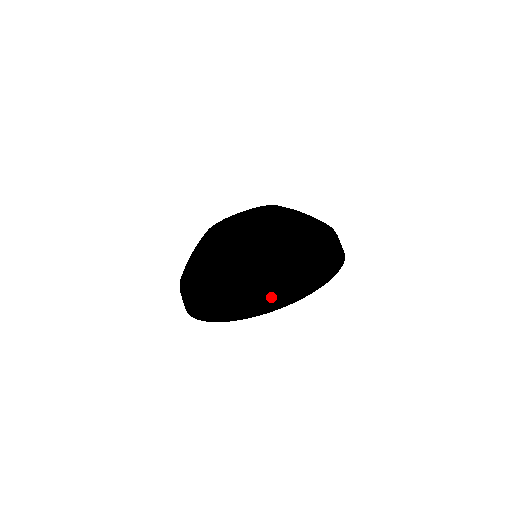
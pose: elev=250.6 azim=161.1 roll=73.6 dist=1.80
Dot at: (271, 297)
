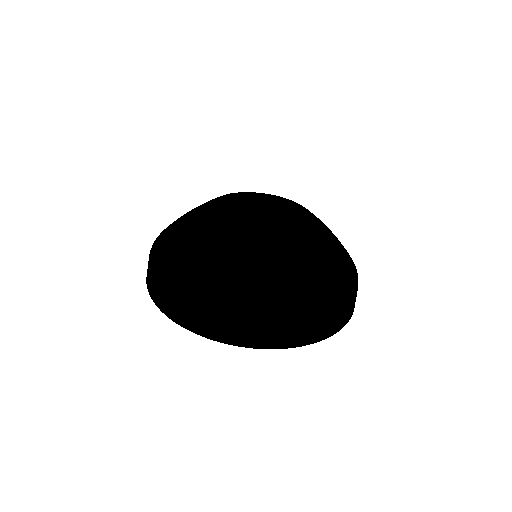
Dot at: (208, 322)
